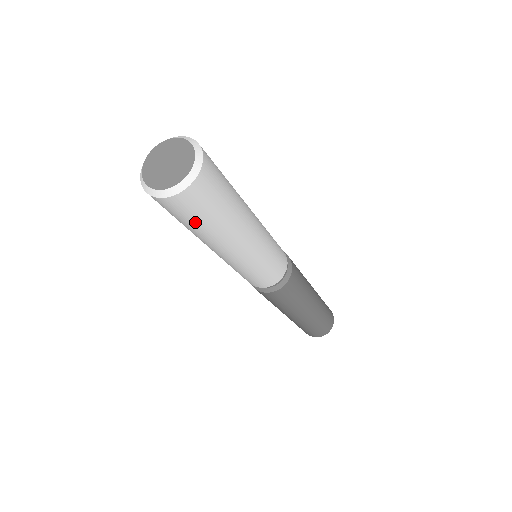
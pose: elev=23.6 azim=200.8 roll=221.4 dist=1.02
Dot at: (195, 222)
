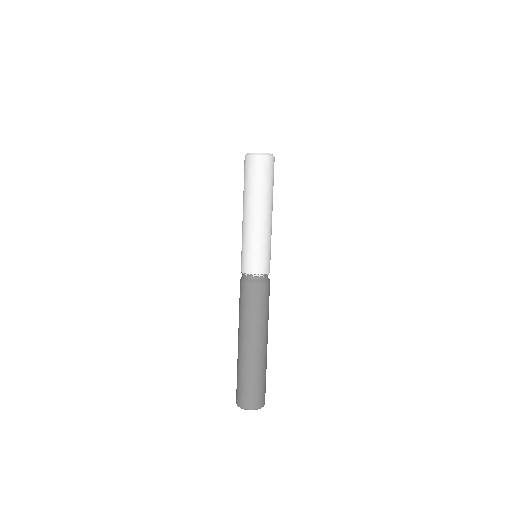
Dot at: (250, 179)
